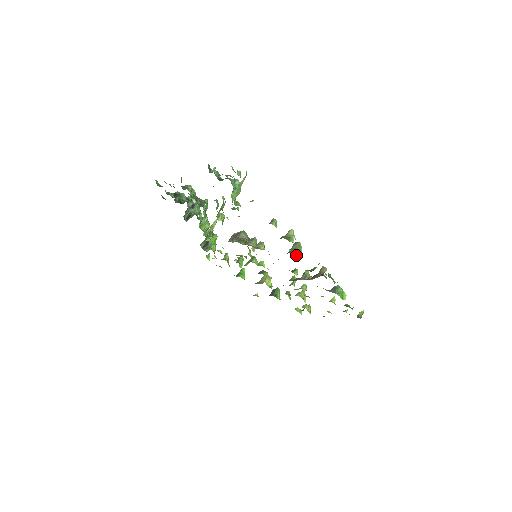
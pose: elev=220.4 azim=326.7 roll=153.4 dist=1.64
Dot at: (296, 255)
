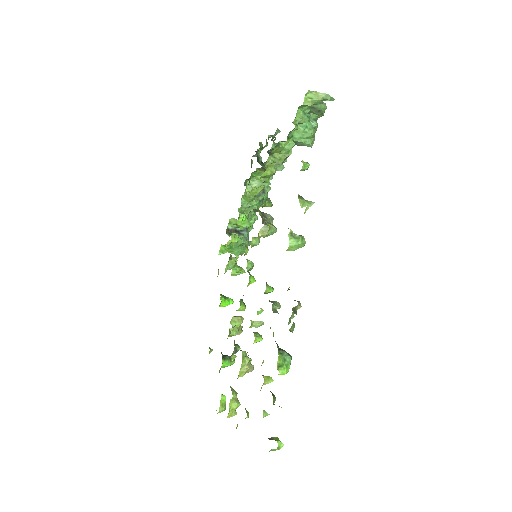
Dot at: (289, 235)
